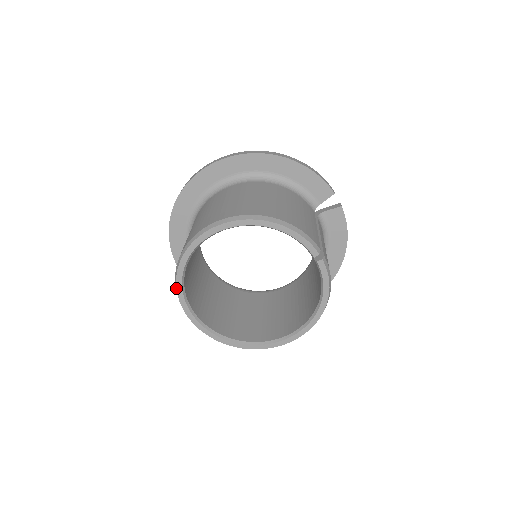
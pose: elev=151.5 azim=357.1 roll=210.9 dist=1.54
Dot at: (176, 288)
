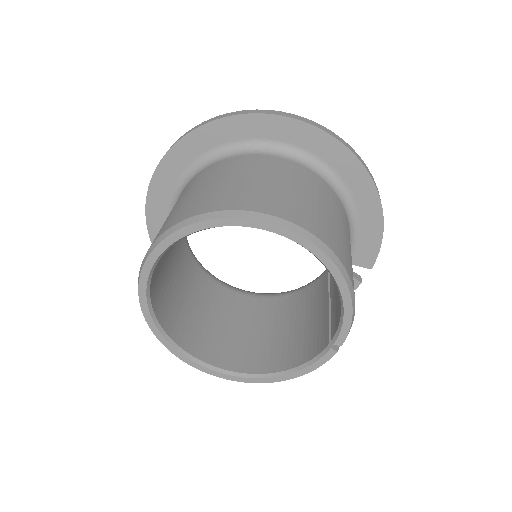
Dot at: (169, 234)
